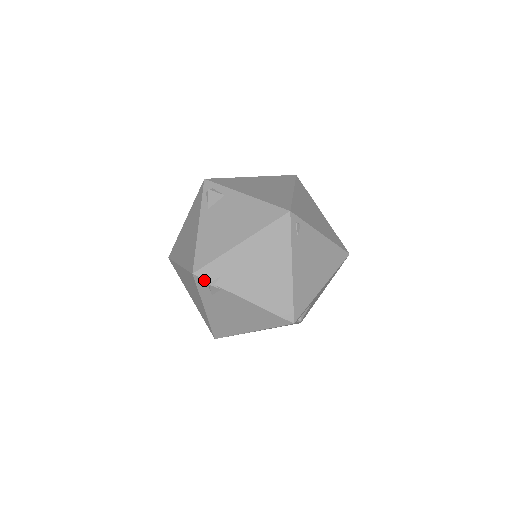
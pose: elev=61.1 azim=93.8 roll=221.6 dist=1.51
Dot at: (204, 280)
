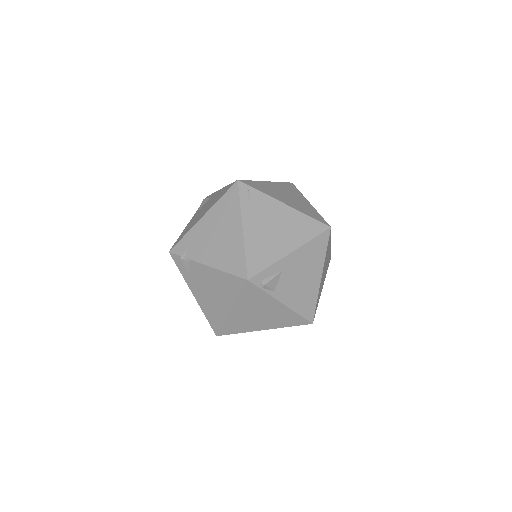
Dot at: (177, 256)
